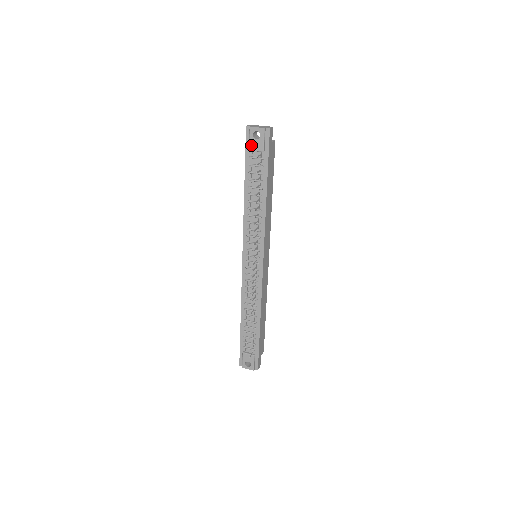
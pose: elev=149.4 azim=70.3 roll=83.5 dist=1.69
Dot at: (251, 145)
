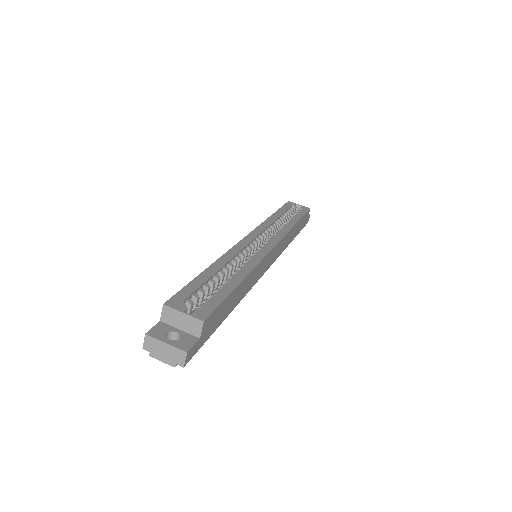
Dot at: occluded
